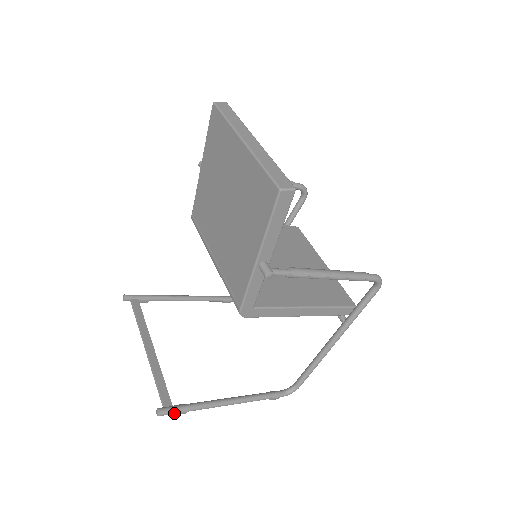
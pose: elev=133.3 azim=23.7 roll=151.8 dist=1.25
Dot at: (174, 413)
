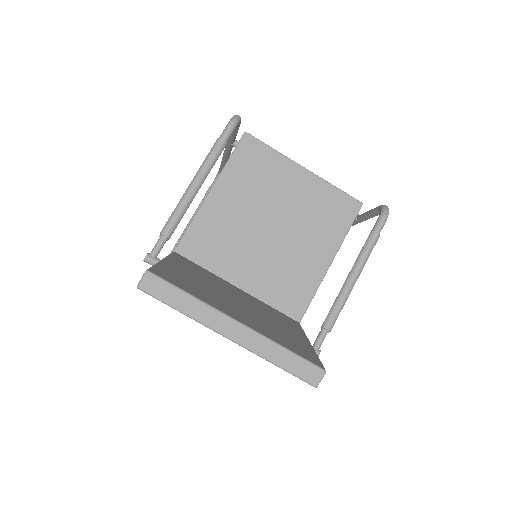
Dot at: occluded
